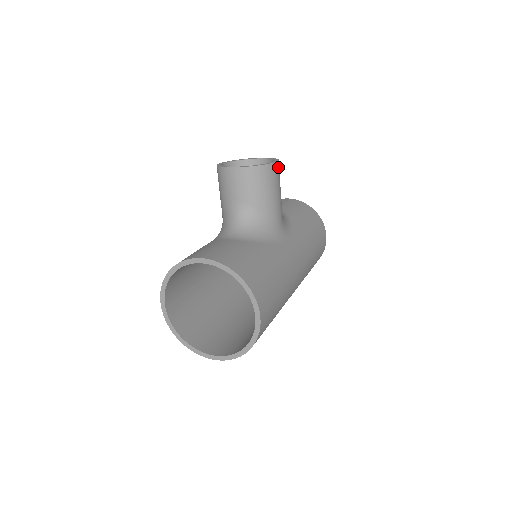
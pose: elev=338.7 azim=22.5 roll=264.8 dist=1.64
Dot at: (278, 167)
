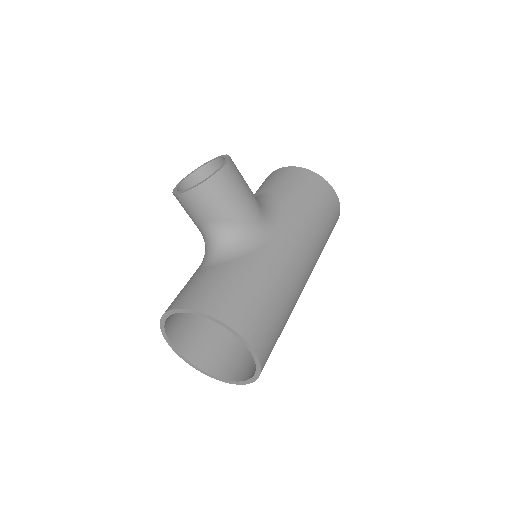
Dot at: (230, 168)
